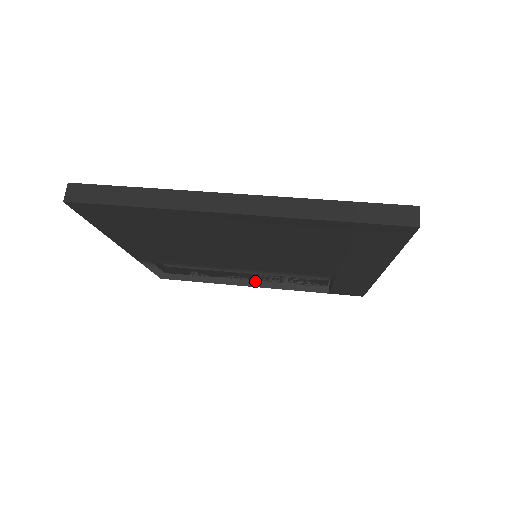
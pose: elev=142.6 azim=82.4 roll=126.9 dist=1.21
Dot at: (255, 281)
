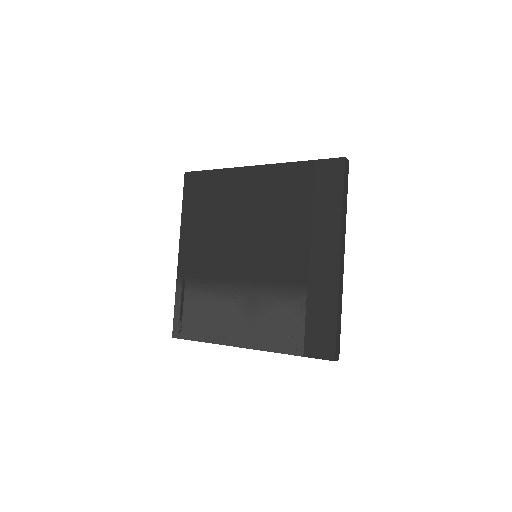
Dot at: (245, 323)
